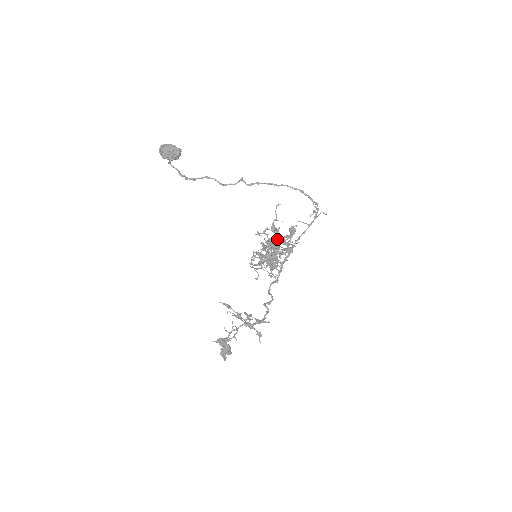
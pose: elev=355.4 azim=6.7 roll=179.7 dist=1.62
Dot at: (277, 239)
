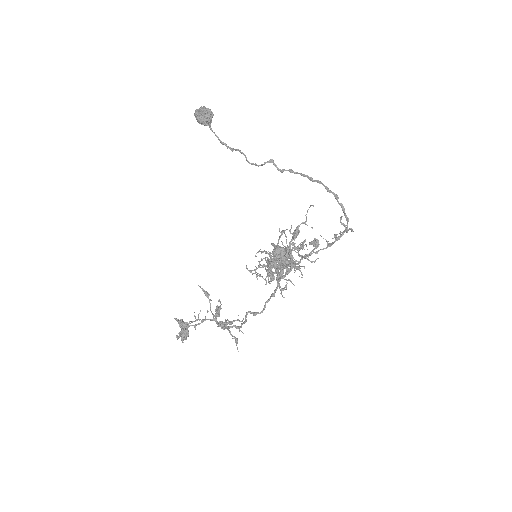
Dot at: (290, 247)
